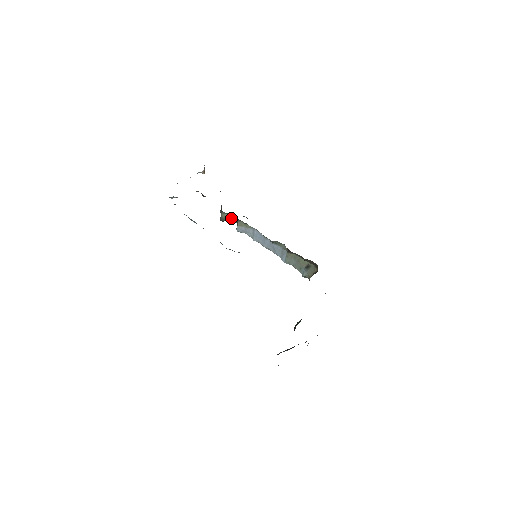
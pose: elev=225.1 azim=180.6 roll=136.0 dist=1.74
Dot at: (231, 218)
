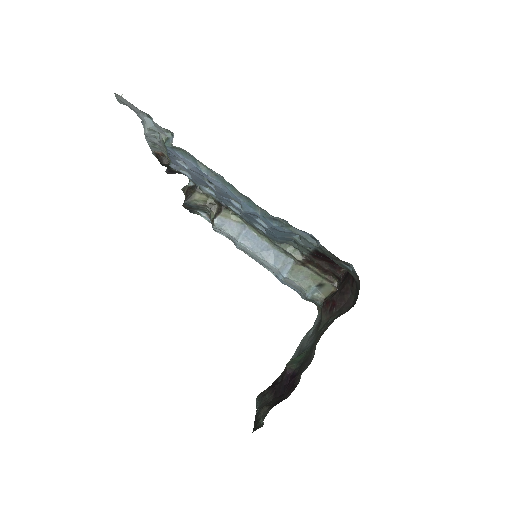
Dot at: (208, 203)
